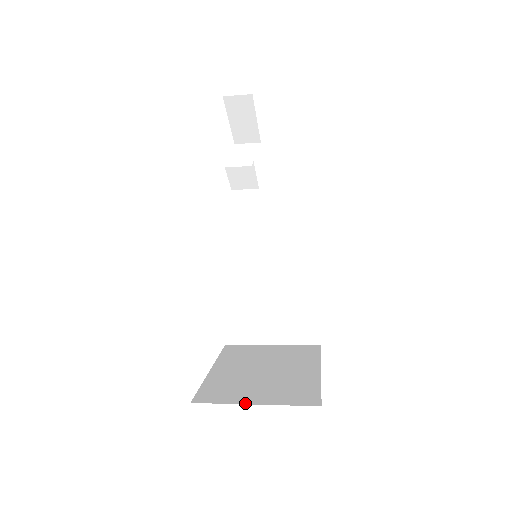
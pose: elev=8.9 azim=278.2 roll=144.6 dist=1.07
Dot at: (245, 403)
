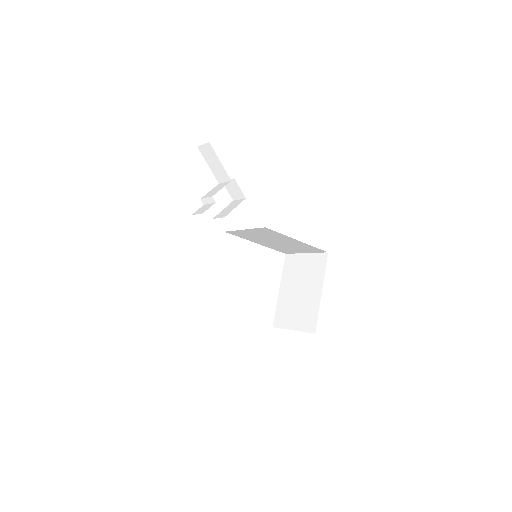
Dot at: (290, 329)
